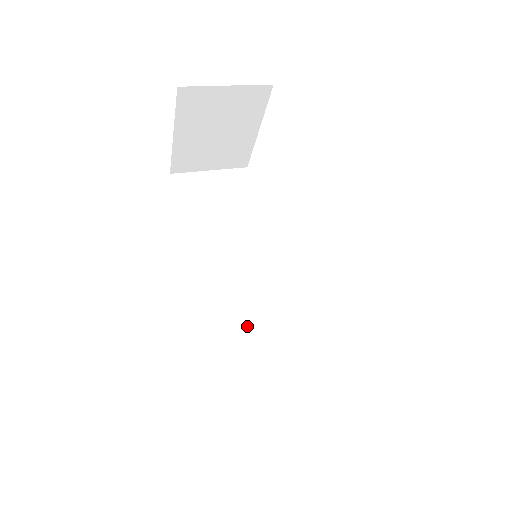
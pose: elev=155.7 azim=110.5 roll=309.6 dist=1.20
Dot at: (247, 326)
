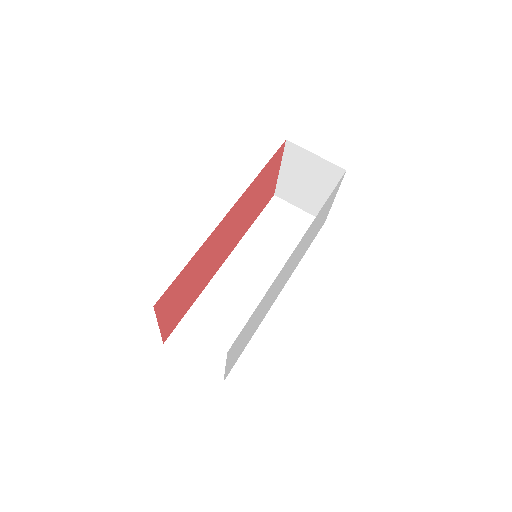
Dot at: (231, 298)
